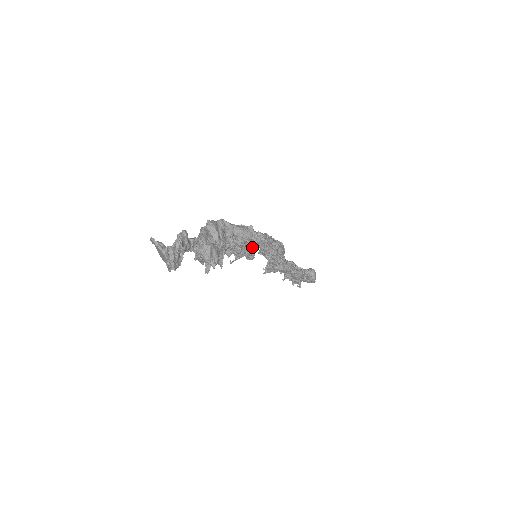
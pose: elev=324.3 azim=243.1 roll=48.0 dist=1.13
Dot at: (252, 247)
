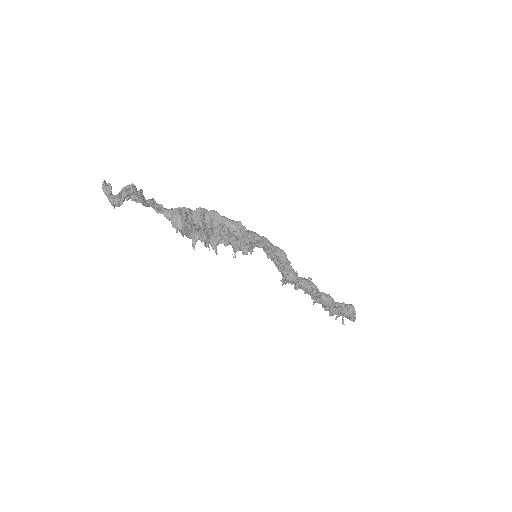
Dot at: (243, 241)
